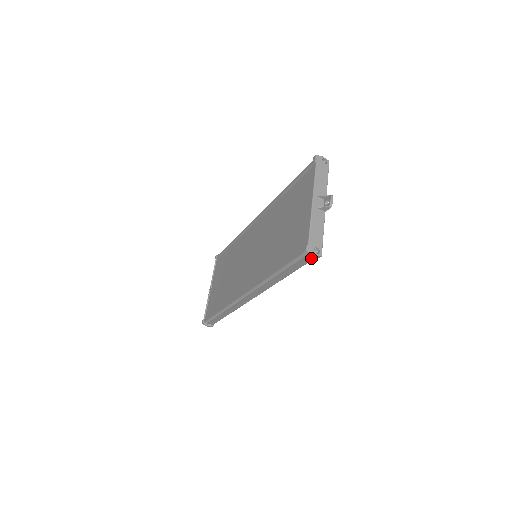
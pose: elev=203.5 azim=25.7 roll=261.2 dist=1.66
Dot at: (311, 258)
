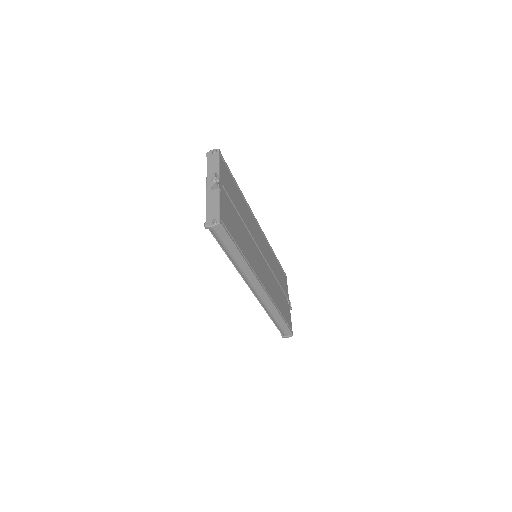
Dot at: (222, 230)
